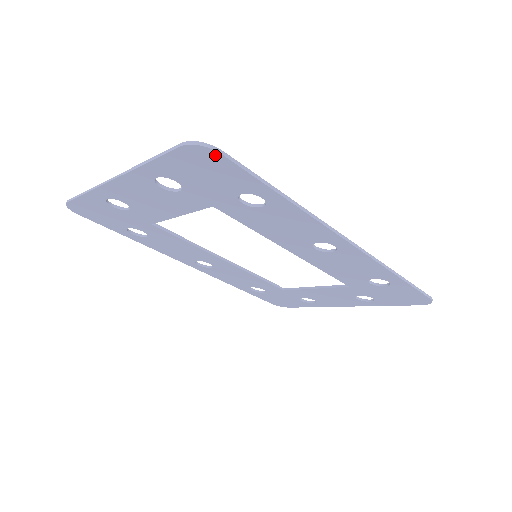
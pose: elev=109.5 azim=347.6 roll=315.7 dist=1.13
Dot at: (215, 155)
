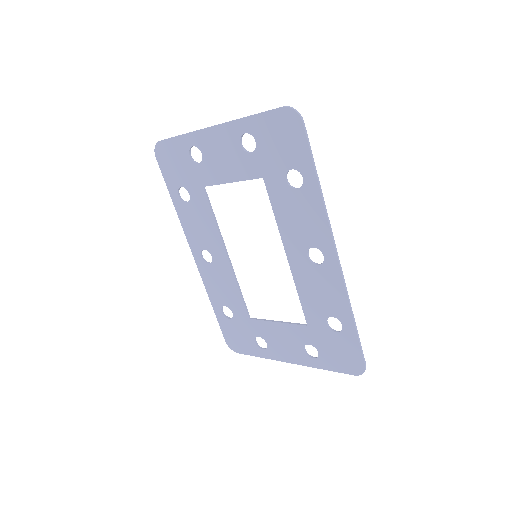
Dot at: (298, 122)
